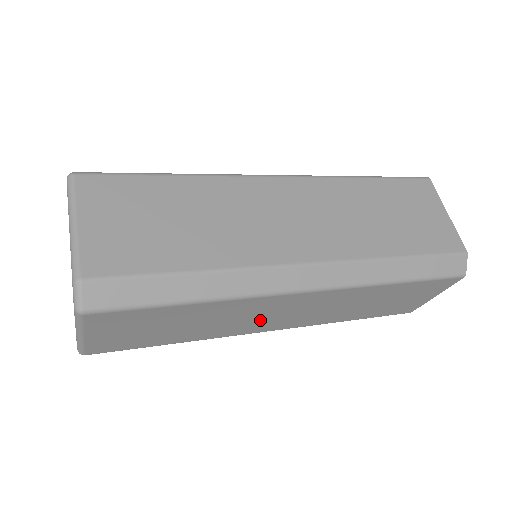
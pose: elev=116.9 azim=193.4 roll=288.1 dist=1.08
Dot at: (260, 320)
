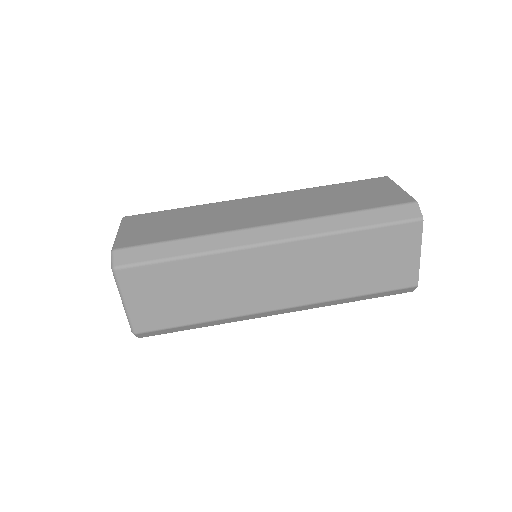
Dot at: occluded
